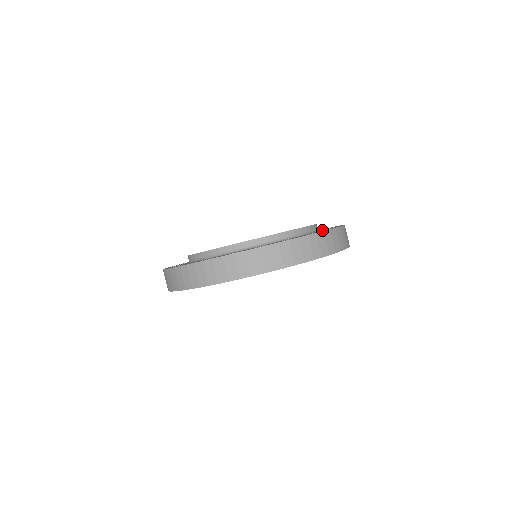
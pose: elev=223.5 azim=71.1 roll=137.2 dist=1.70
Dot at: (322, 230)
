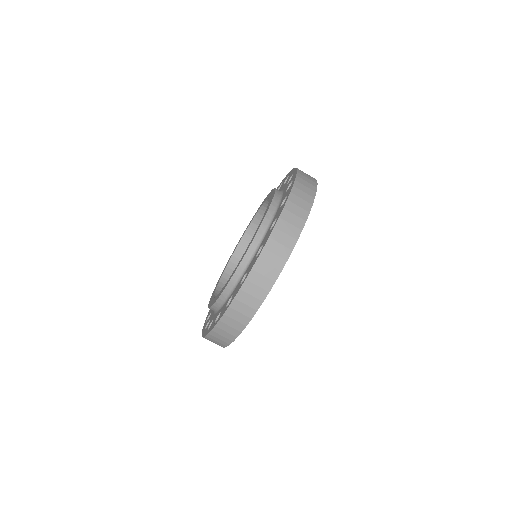
Dot at: (281, 202)
